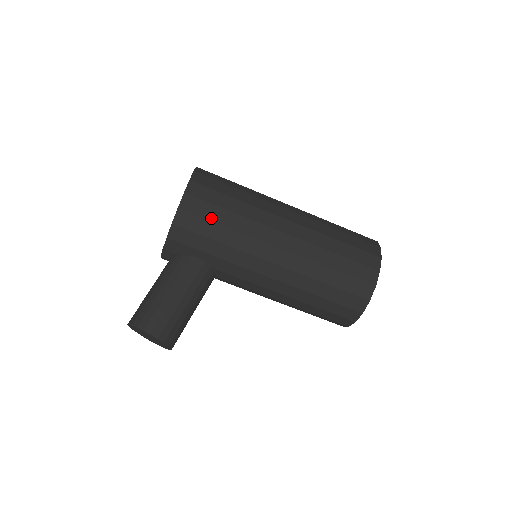
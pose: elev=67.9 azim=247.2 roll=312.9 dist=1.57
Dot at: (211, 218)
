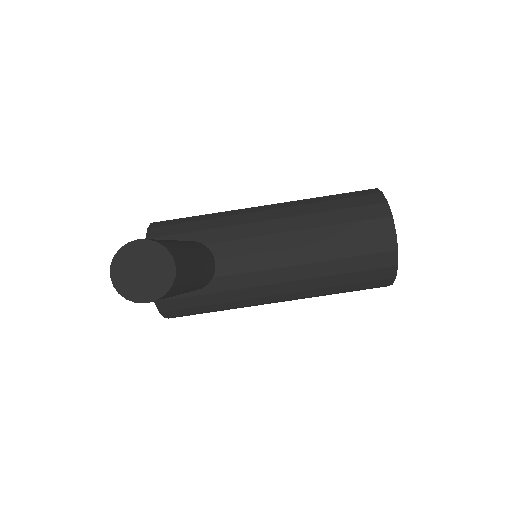
Dot at: (186, 218)
